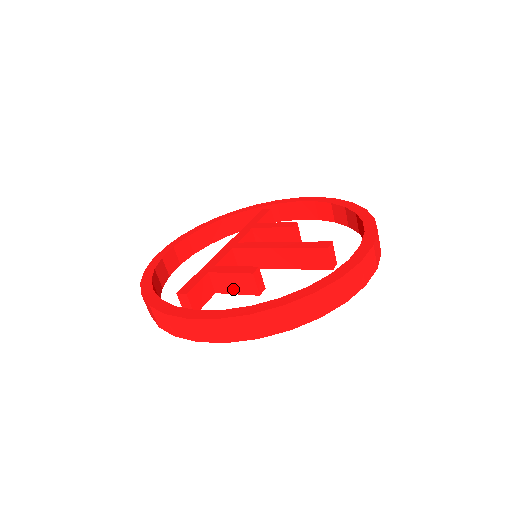
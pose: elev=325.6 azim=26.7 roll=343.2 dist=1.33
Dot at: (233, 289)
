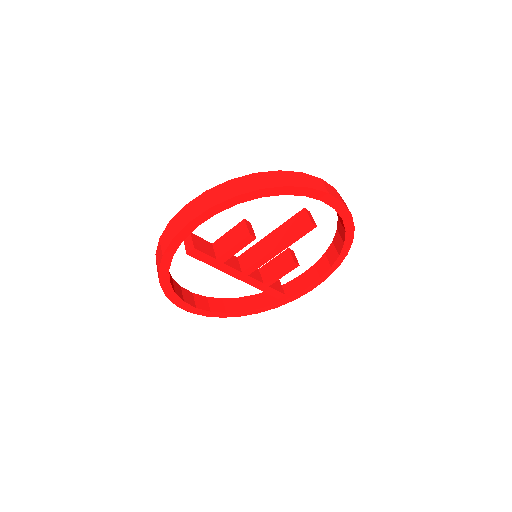
Dot at: (230, 244)
